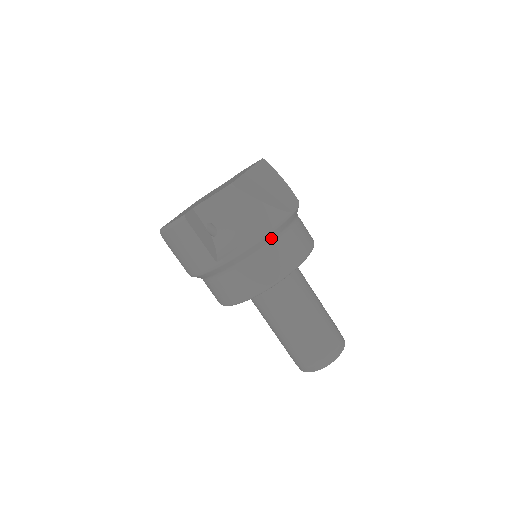
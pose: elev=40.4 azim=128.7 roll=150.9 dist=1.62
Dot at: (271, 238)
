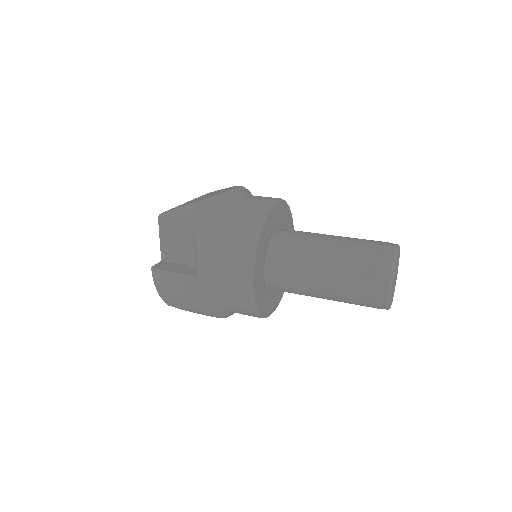
Dot at: (220, 220)
